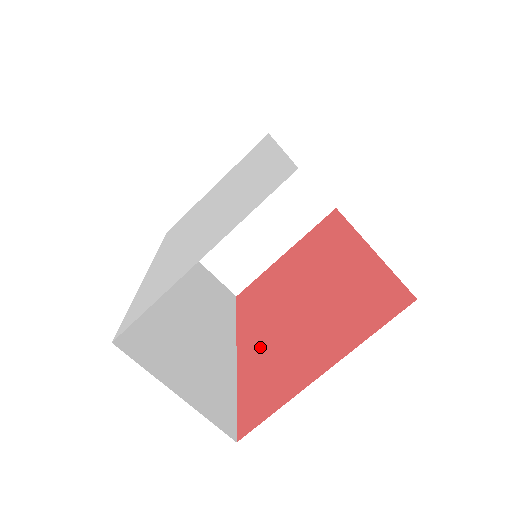
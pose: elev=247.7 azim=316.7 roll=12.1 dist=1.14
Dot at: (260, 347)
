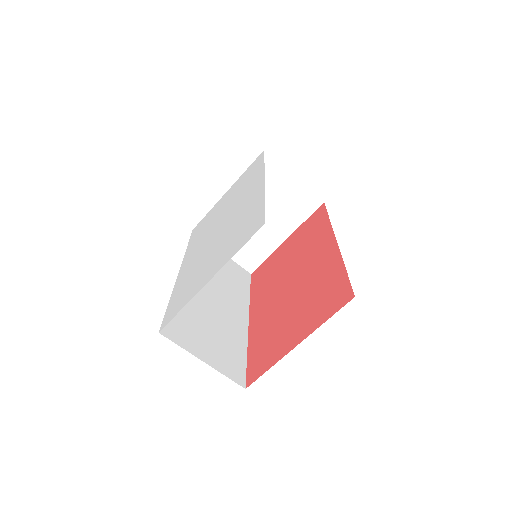
Dot at: (263, 321)
